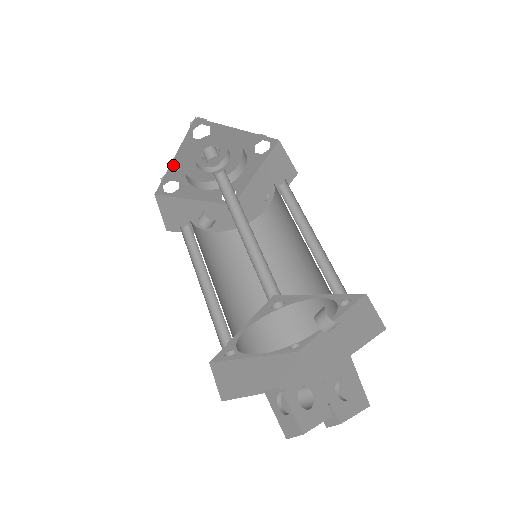
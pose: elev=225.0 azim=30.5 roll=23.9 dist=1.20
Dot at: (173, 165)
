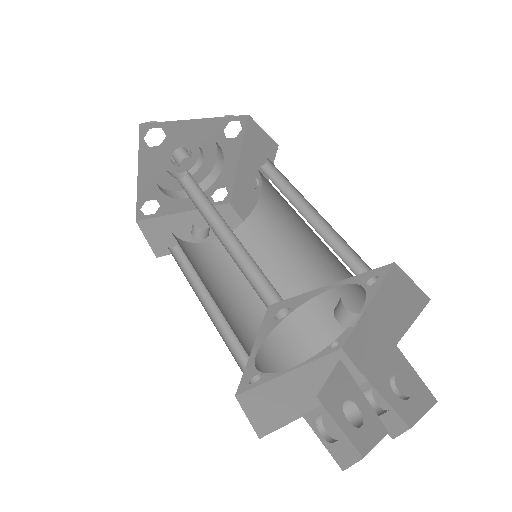
Dot at: (141, 184)
